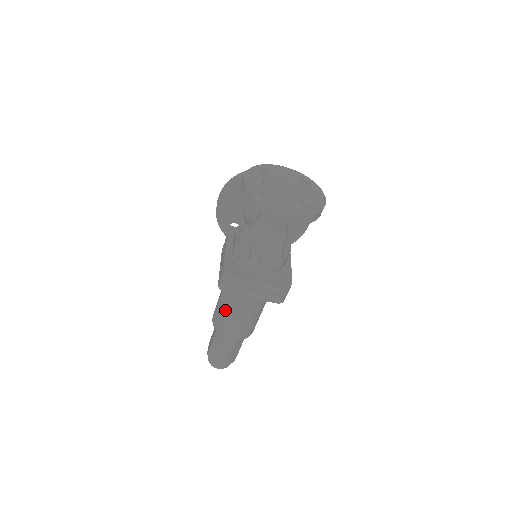
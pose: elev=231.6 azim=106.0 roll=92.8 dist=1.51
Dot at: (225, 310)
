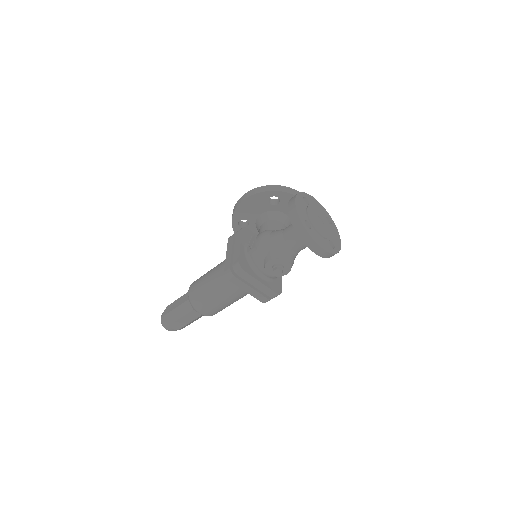
Dot at: (211, 290)
